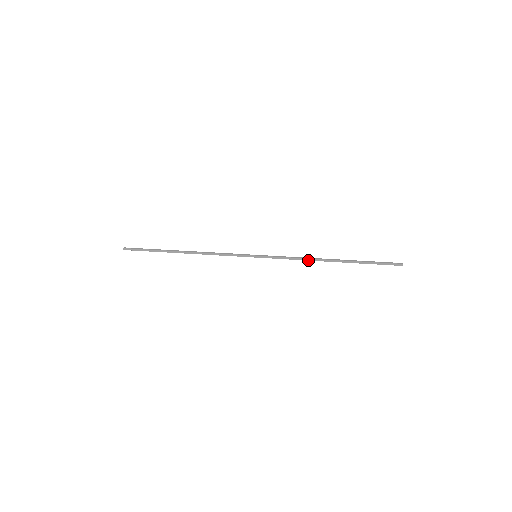
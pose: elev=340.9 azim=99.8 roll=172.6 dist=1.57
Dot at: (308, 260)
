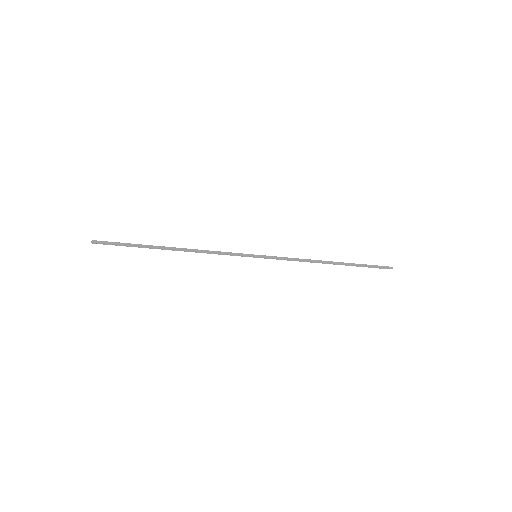
Dot at: (310, 261)
